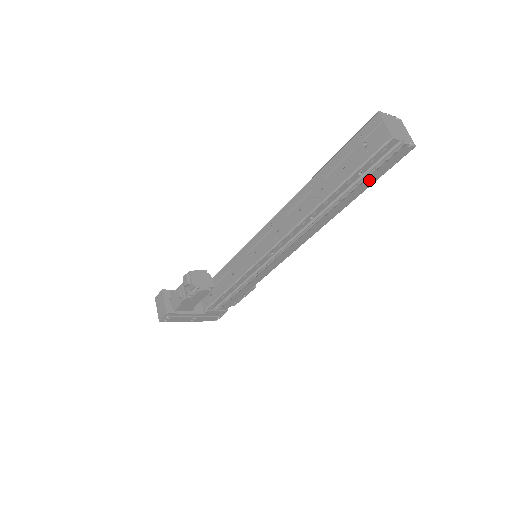
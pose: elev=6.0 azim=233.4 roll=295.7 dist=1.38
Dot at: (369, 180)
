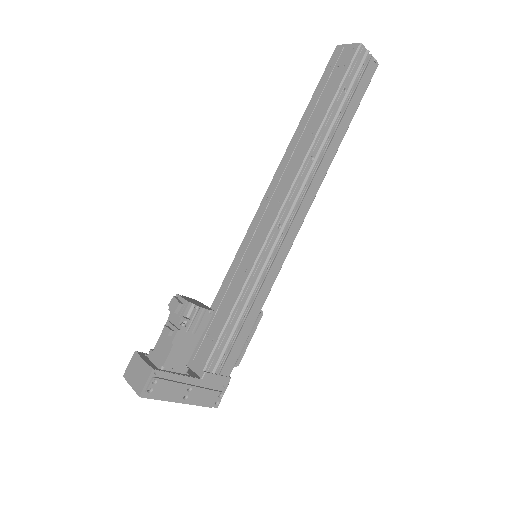
Dot at: (352, 105)
